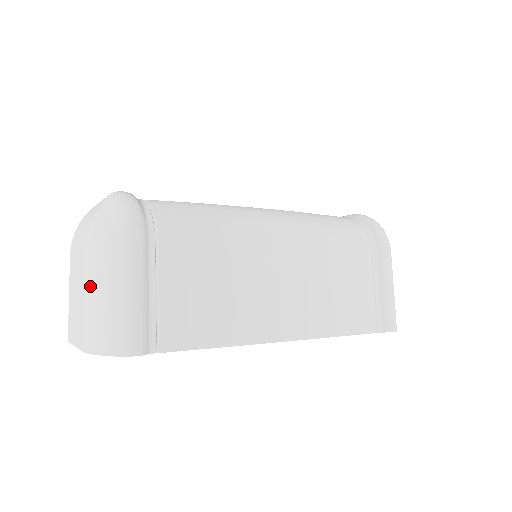
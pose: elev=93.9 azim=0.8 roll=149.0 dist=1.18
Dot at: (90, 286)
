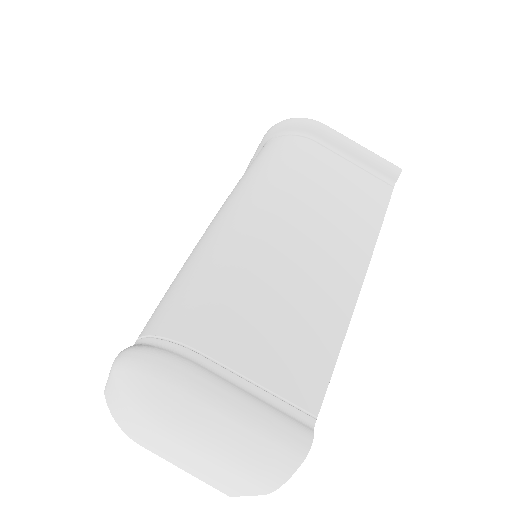
Dot at: (204, 451)
